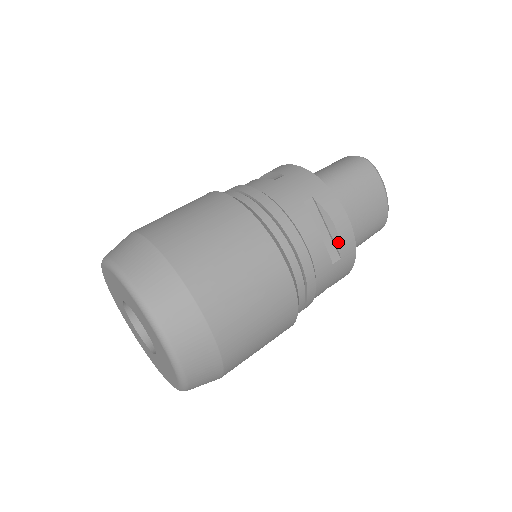
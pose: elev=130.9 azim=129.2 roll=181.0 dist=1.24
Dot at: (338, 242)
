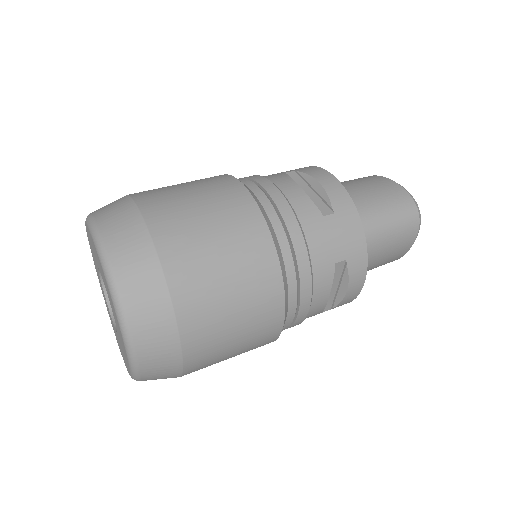
Dot at: (339, 301)
